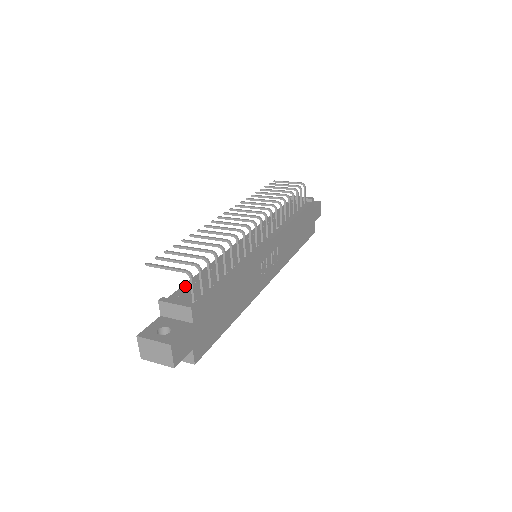
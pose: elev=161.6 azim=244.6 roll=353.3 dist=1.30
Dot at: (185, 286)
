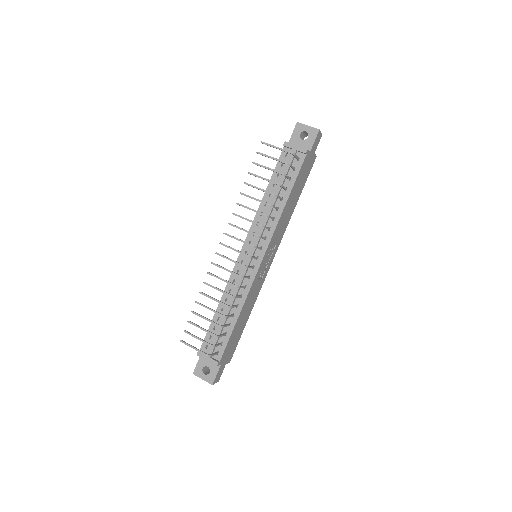
Dot at: occluded
